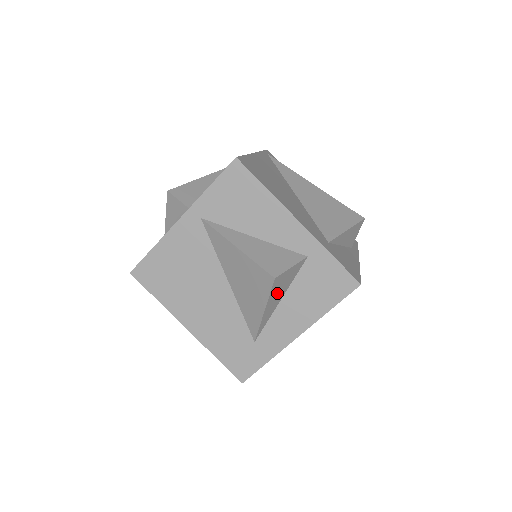
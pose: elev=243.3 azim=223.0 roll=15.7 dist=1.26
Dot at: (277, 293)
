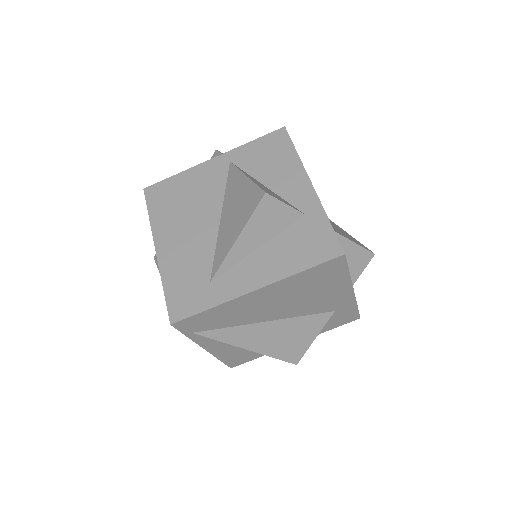
Dot at: (260, 226)
